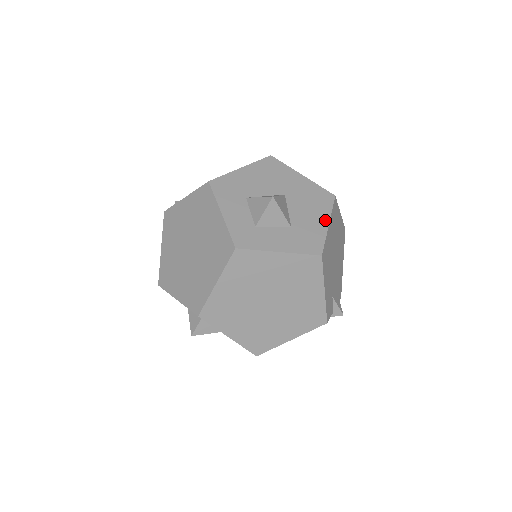
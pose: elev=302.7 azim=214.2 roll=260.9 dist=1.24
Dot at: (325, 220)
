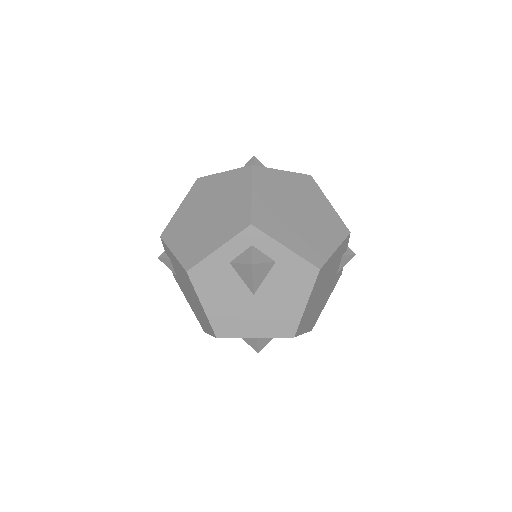
Dot at: occluded
